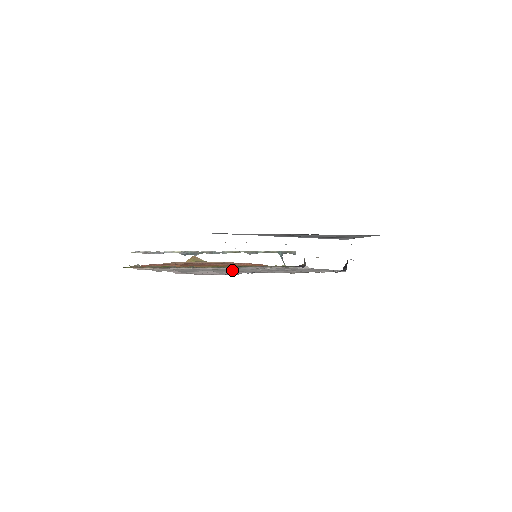
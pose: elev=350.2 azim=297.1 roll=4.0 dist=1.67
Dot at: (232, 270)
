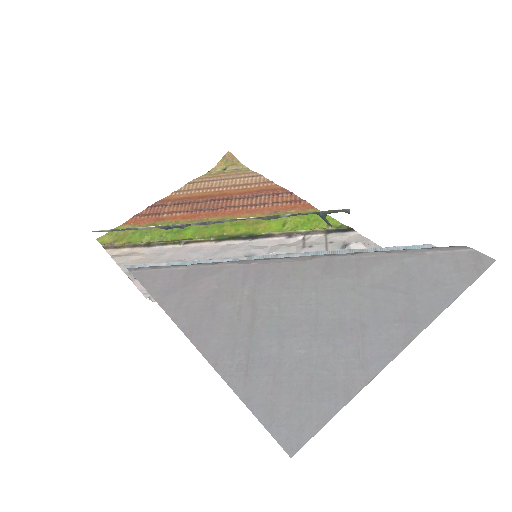
Dot at: occluded
